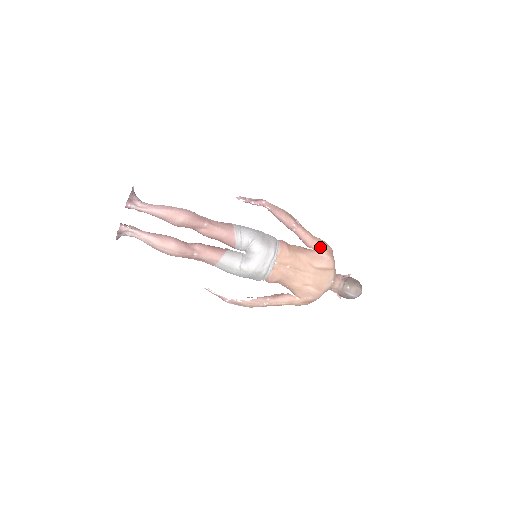
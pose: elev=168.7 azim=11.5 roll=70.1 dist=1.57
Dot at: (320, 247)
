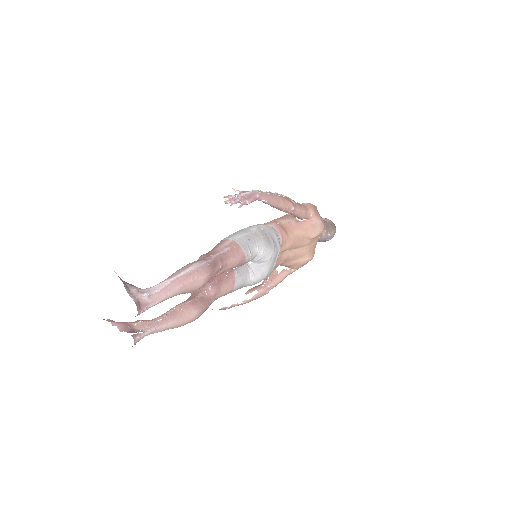
Dot at: (312, 215)
